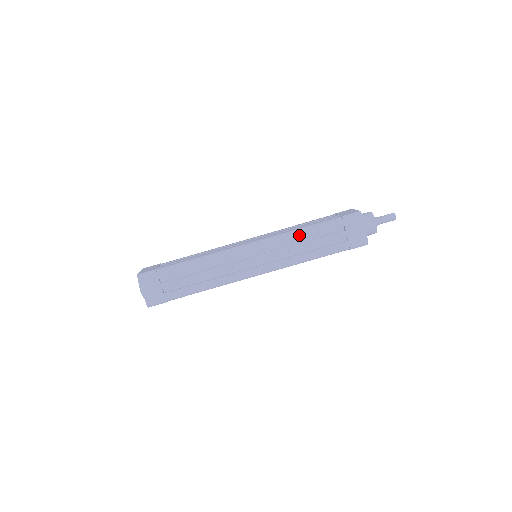
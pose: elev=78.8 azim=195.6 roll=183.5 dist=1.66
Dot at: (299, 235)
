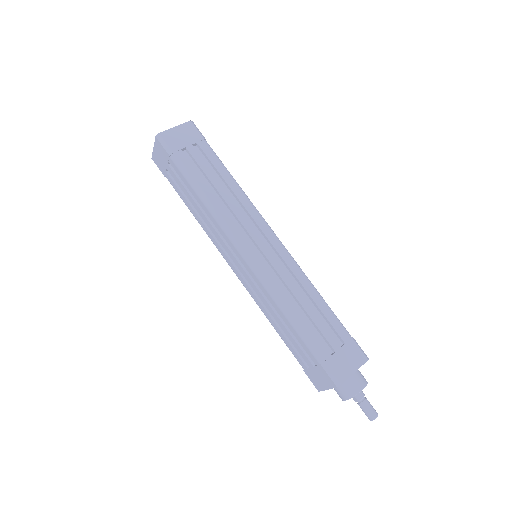
Dot at: (281, 312)
